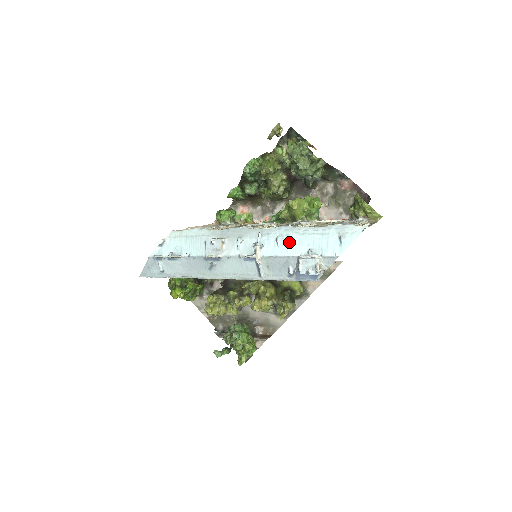
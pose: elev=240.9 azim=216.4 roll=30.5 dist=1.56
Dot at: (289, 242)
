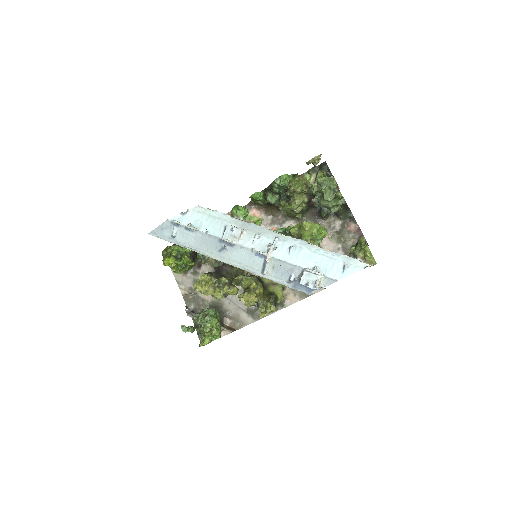
Dot at: (300, 254)
